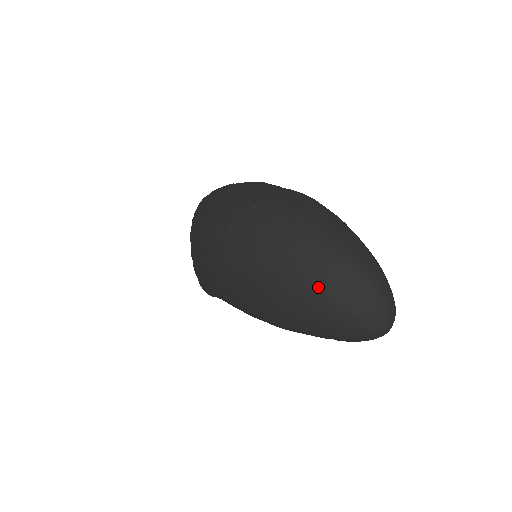
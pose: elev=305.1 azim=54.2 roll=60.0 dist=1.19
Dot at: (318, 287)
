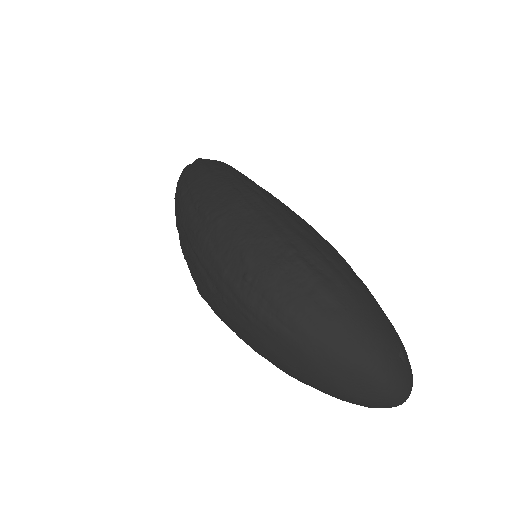
Dot at: (331, 386)
